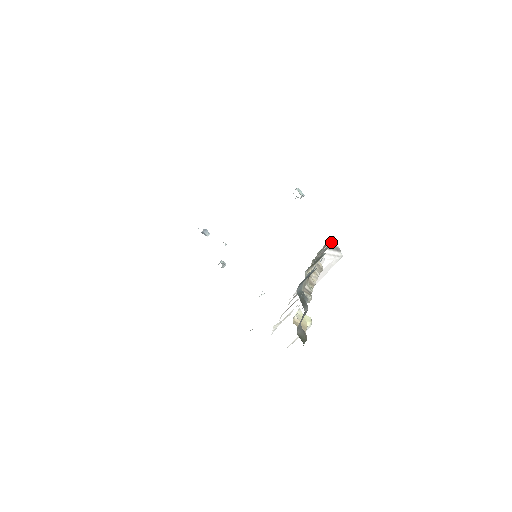
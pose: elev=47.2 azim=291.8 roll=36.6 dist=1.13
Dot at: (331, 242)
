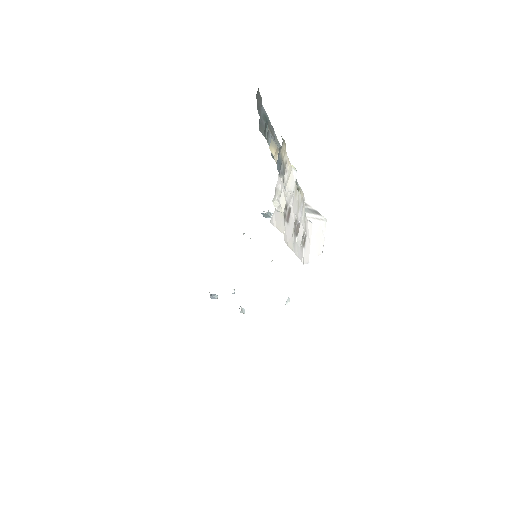
Dot at: (306, 206)
